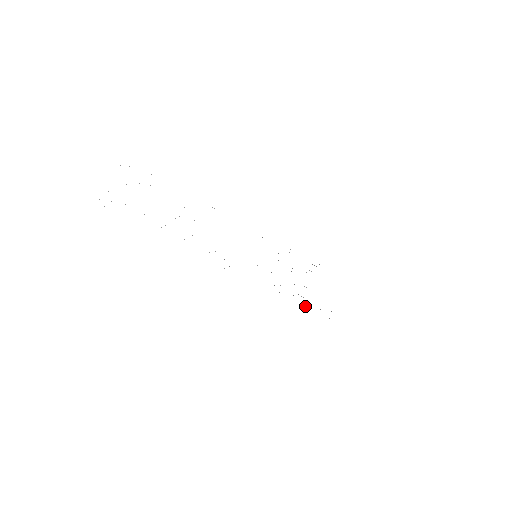
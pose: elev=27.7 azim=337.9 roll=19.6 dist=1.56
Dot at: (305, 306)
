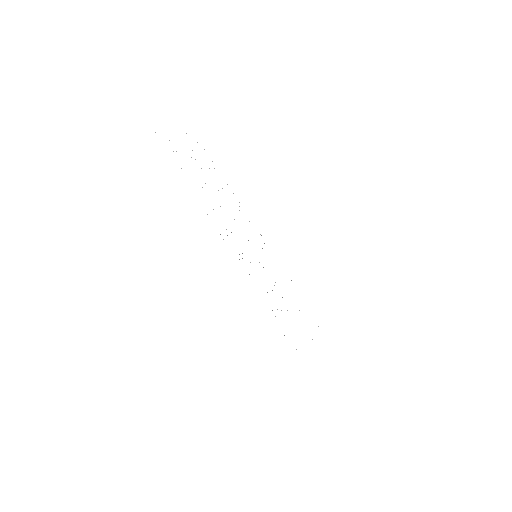
Dot at: occluded
